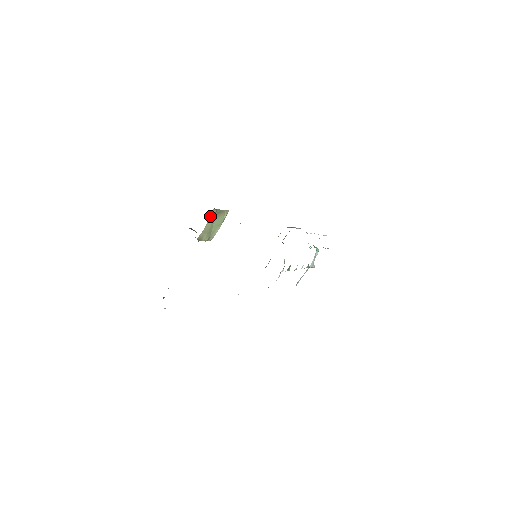
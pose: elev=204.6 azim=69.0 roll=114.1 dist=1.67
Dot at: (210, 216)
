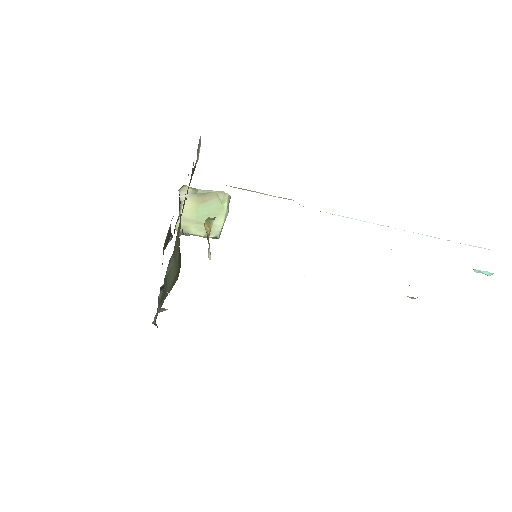
Dot at: occluded
